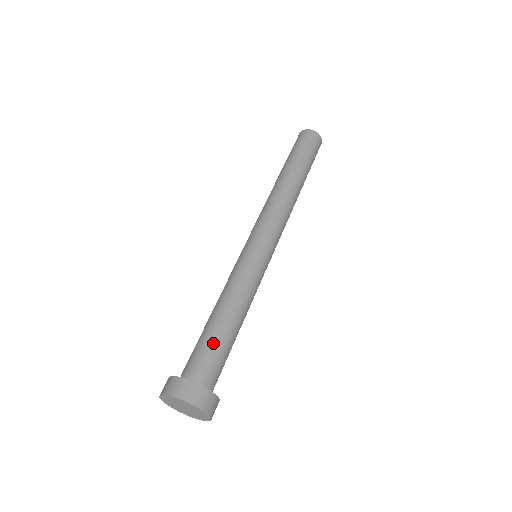
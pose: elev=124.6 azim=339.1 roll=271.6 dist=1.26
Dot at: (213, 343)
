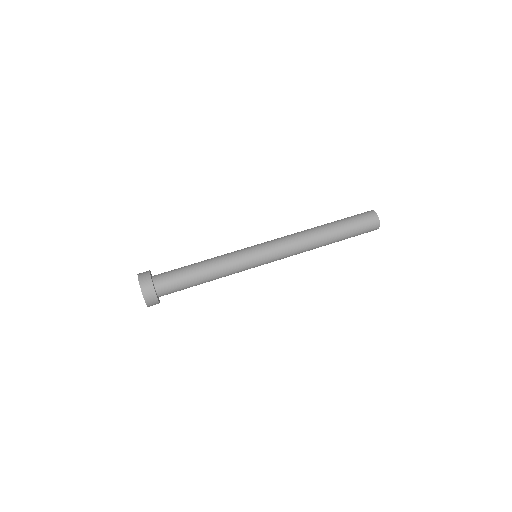
Dot at: (180, 270)
